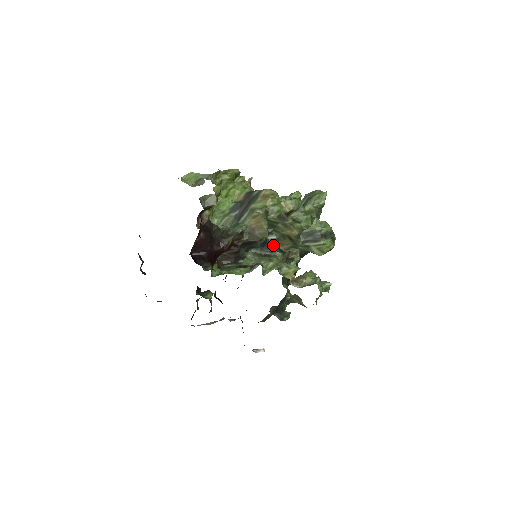
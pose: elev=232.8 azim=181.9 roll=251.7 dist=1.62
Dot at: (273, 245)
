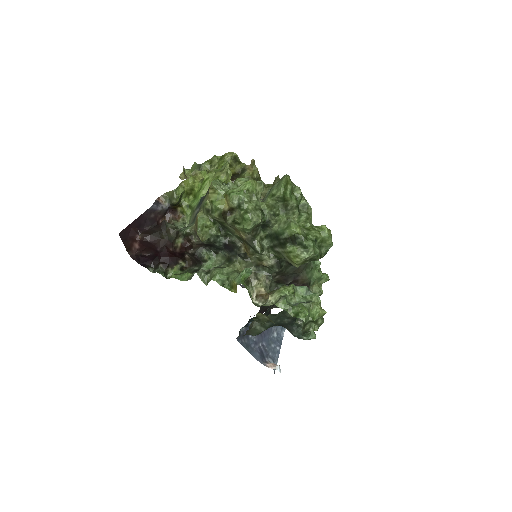
Dot at: (235, 248)
